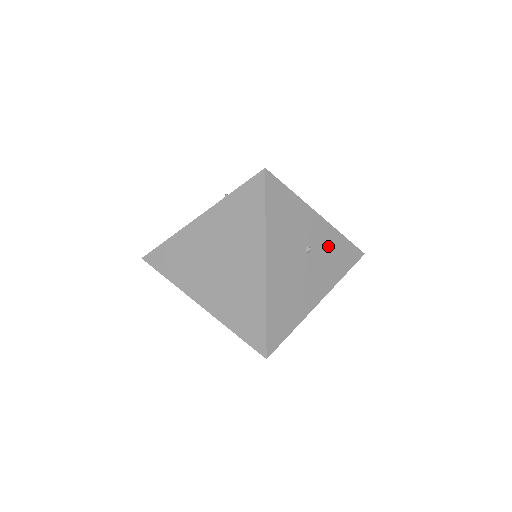
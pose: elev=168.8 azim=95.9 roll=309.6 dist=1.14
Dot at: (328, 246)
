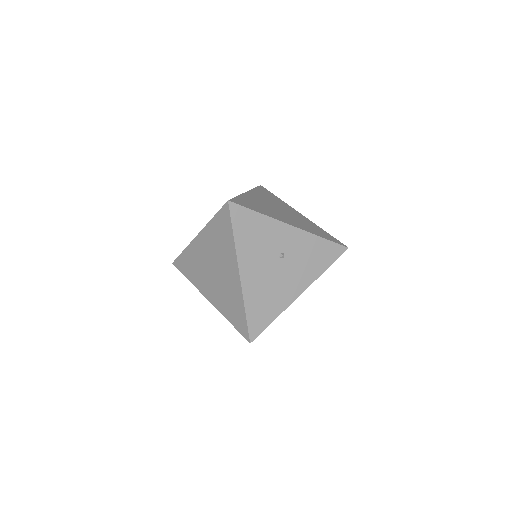
Dot at: (304, 249)
